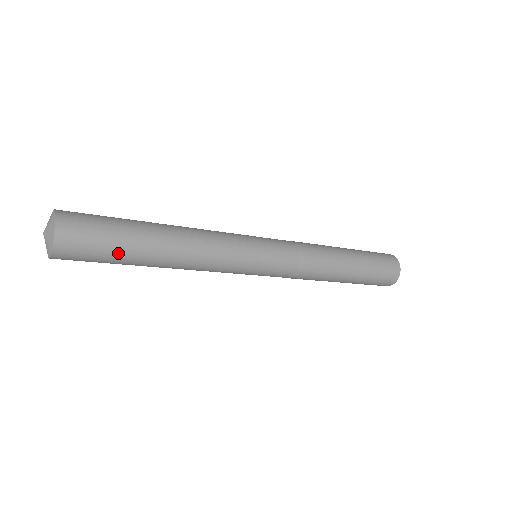
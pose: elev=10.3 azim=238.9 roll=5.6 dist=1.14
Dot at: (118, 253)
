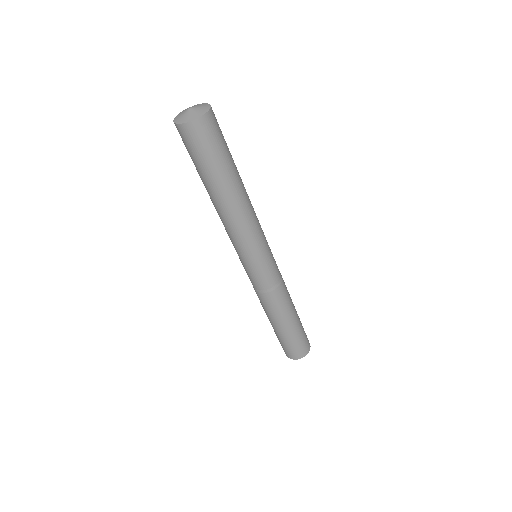
Dot at: (208, 167)
